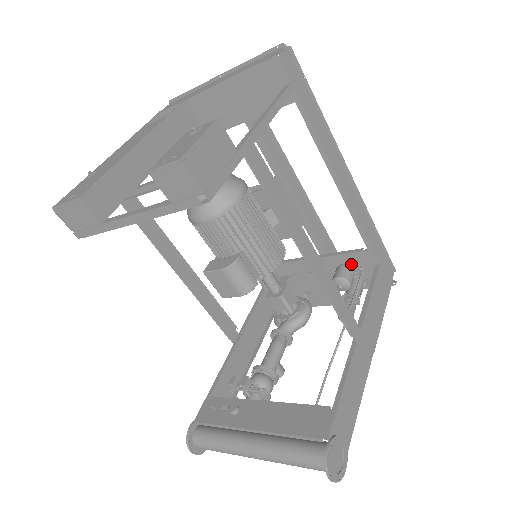
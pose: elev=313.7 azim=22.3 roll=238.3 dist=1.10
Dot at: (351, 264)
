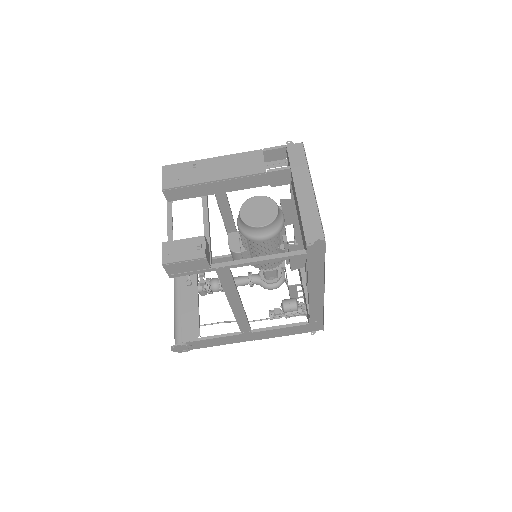
Dot at: occluded
